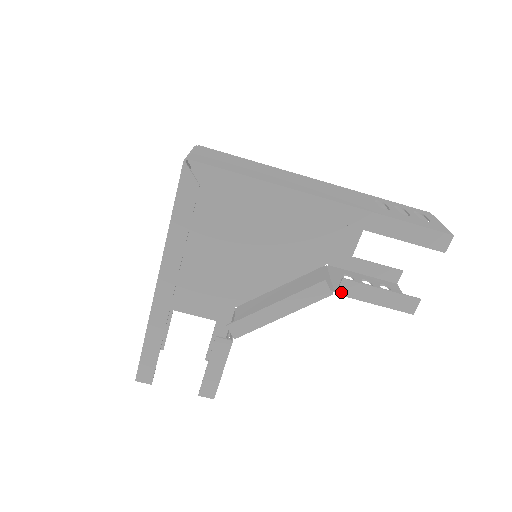
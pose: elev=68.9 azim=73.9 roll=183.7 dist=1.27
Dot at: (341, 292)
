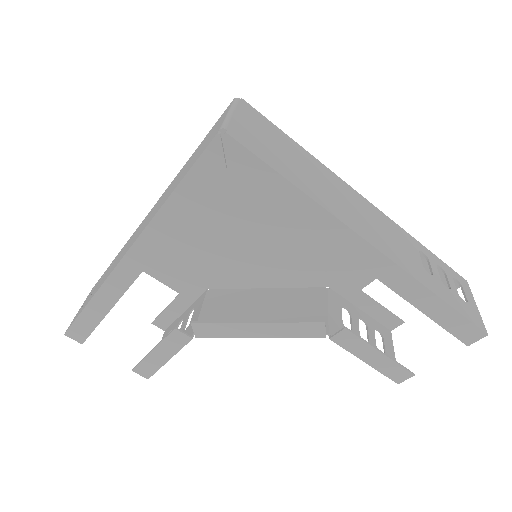
Dot at: (336, 339)
